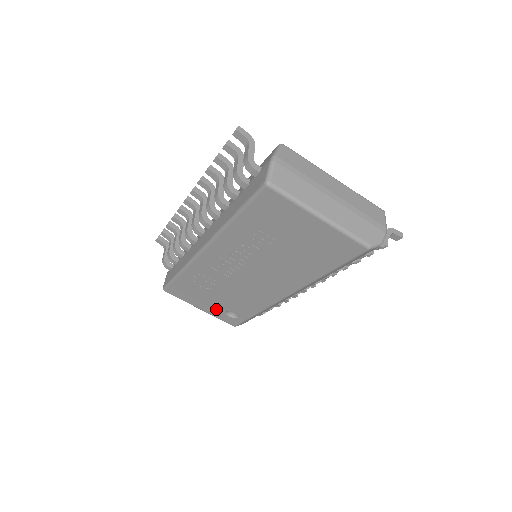
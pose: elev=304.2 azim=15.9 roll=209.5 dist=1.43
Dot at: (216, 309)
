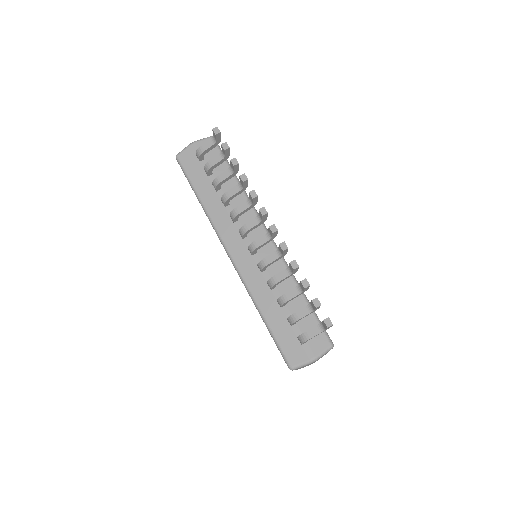
Dot at: occluded
